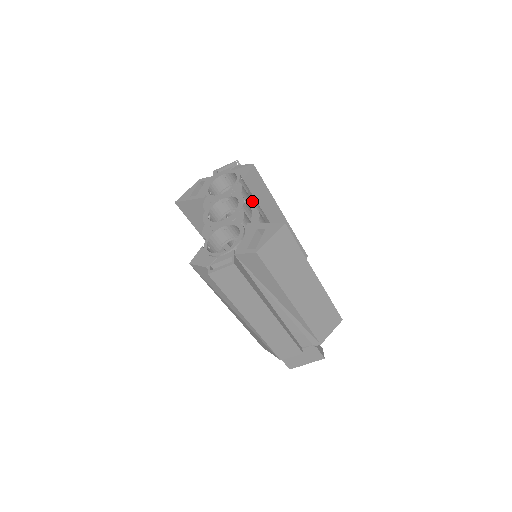
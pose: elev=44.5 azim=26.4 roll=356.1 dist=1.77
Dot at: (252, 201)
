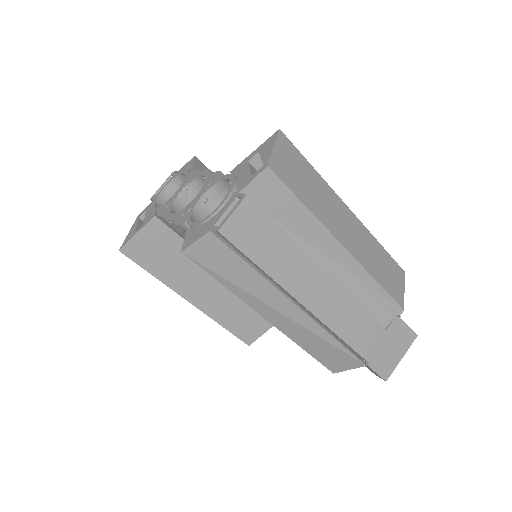
Dot at: occluded
